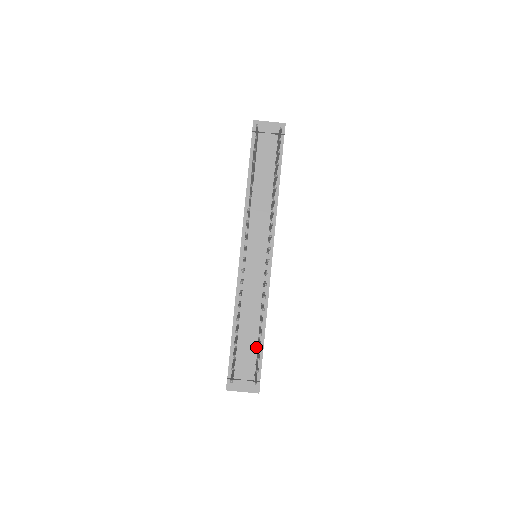
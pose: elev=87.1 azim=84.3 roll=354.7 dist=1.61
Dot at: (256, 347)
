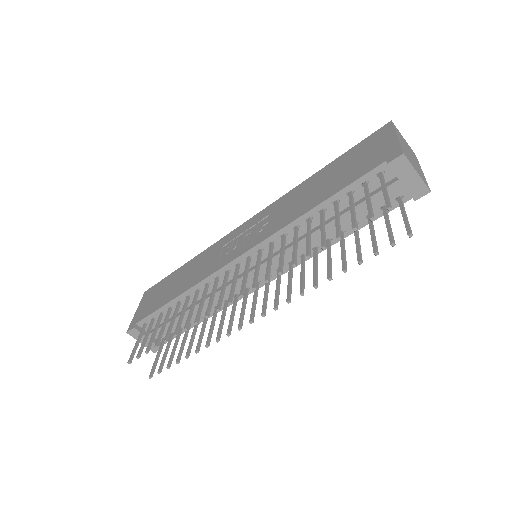
Dot at: (182, 325)
